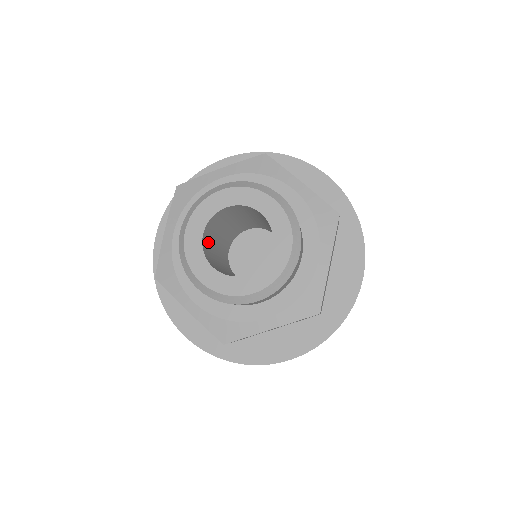
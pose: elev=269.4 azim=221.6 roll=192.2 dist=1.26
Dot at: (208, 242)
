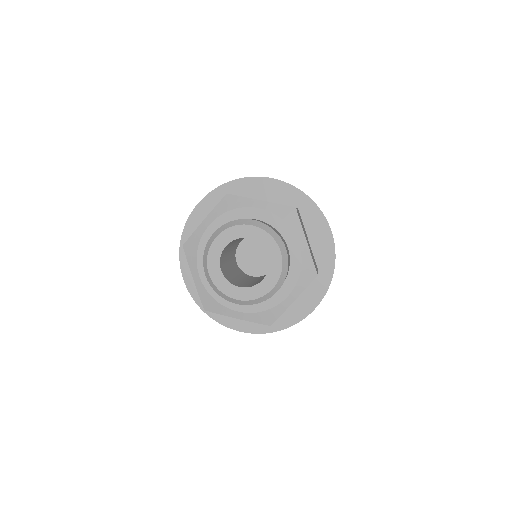
Dot at: (227, 247)
